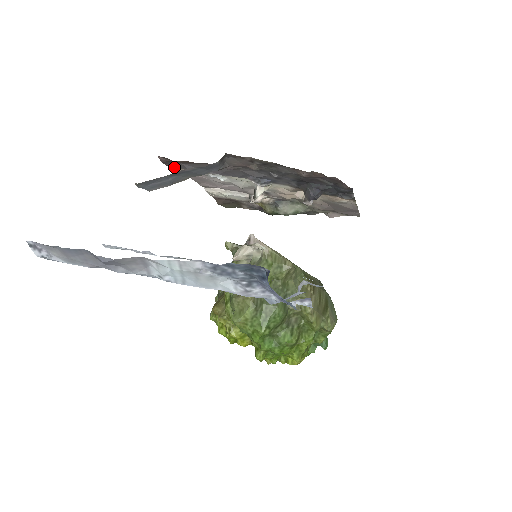
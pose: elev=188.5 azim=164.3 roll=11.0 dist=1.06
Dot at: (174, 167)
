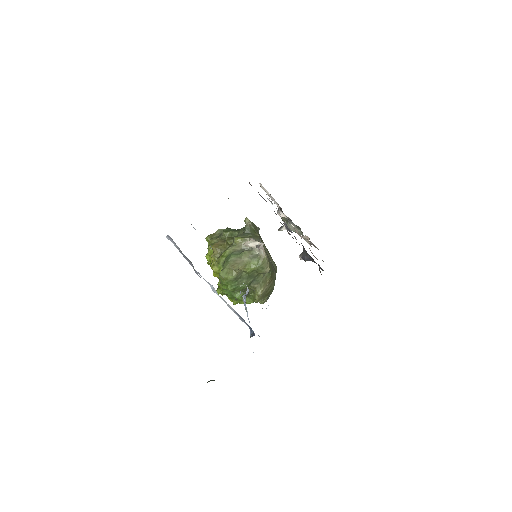
Dot at: occluded
